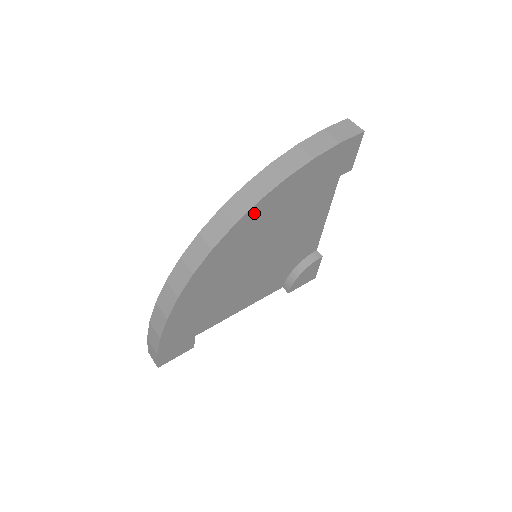
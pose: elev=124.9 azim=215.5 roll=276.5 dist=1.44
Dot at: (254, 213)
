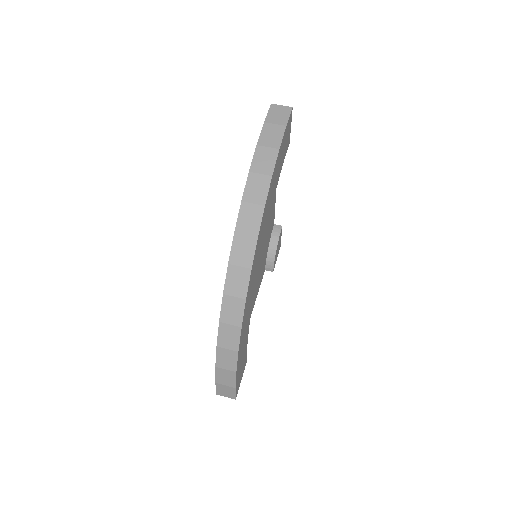
Dot at: (263, 219)
